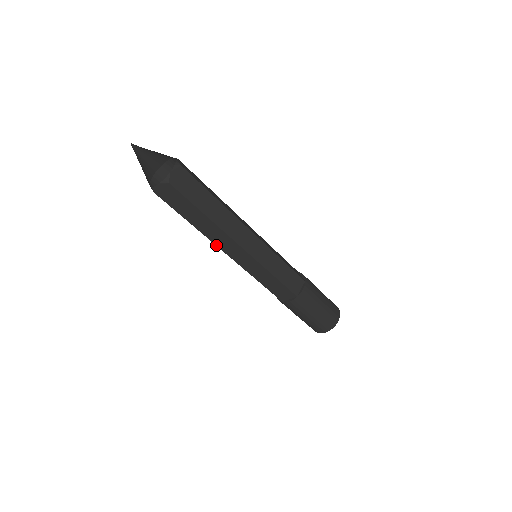
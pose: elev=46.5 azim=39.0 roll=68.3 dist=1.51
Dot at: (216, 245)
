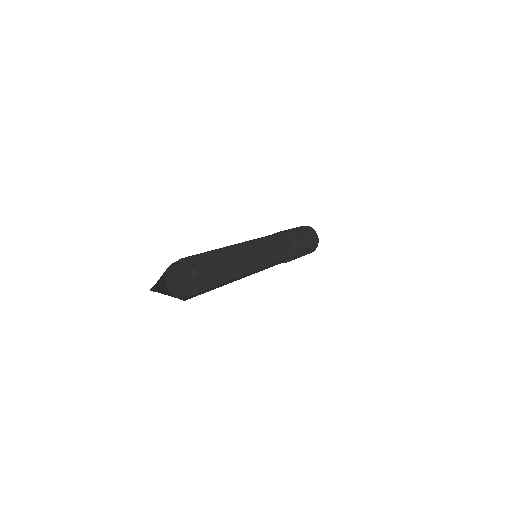
Dot at: occluded
